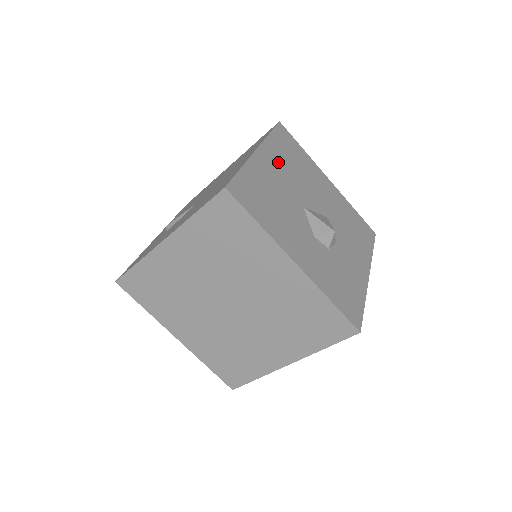
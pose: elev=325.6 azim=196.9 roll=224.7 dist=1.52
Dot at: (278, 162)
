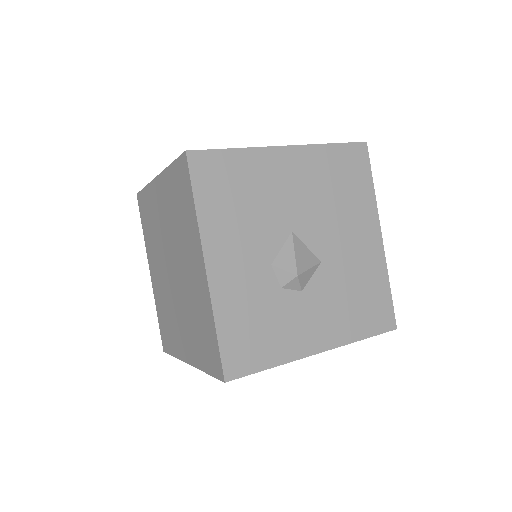
Dot at: (307, 174)
